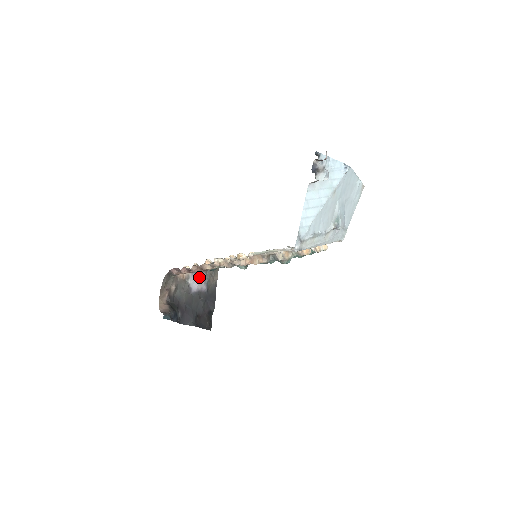
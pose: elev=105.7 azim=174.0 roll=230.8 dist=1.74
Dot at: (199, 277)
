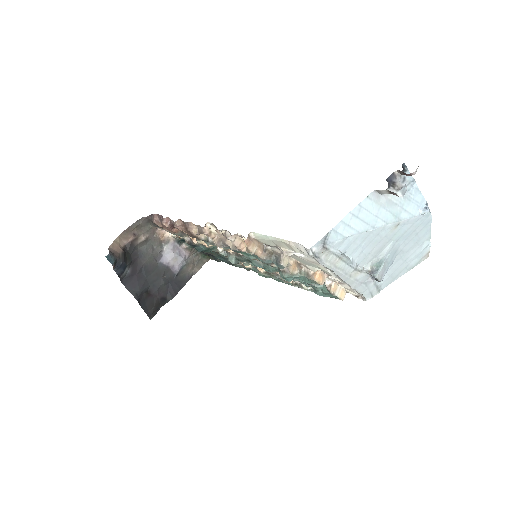
Dot at: (179, 252)
